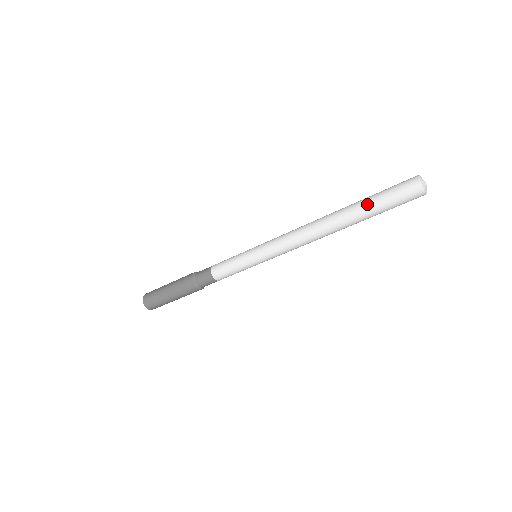
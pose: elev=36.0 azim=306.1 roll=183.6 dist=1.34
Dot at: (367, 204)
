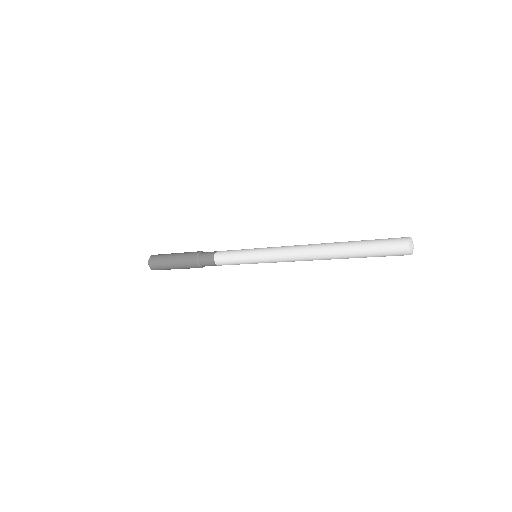
Dot at: (361, 251)
